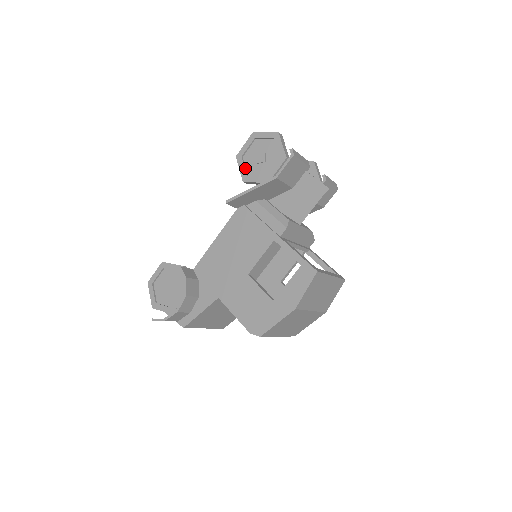
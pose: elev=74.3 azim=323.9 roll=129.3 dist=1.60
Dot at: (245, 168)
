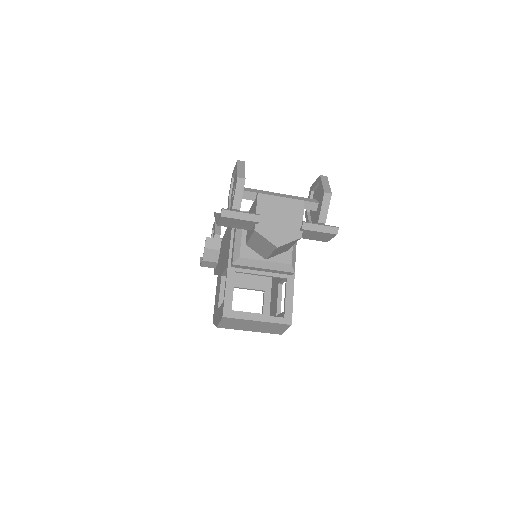
Dot at: (231, 190)
